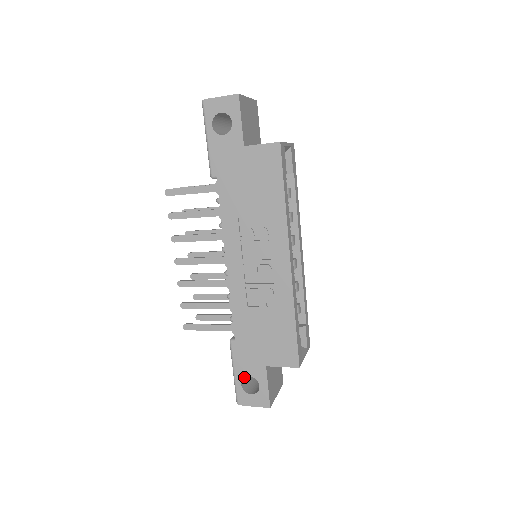
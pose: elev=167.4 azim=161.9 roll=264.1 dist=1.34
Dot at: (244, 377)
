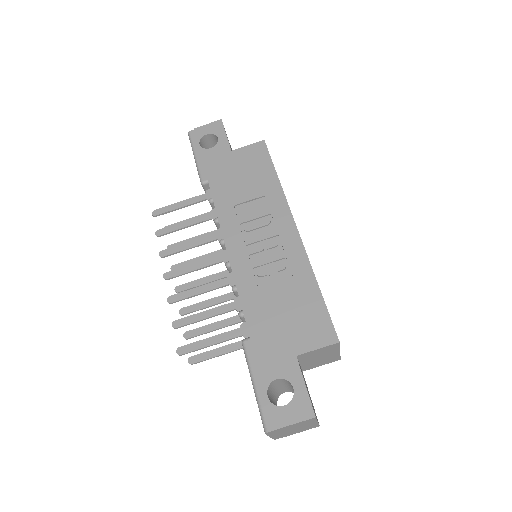
Dot at: (269, 383)
